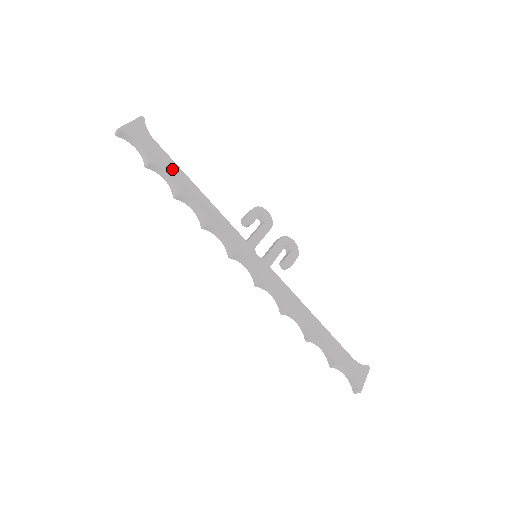
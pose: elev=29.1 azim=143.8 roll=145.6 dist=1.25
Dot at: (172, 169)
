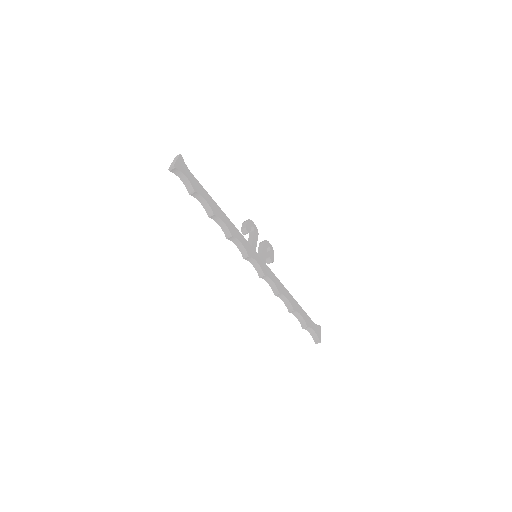
Dot at: (206, 195)
